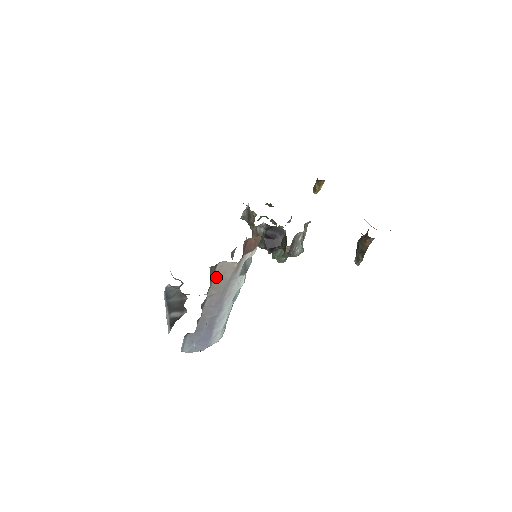
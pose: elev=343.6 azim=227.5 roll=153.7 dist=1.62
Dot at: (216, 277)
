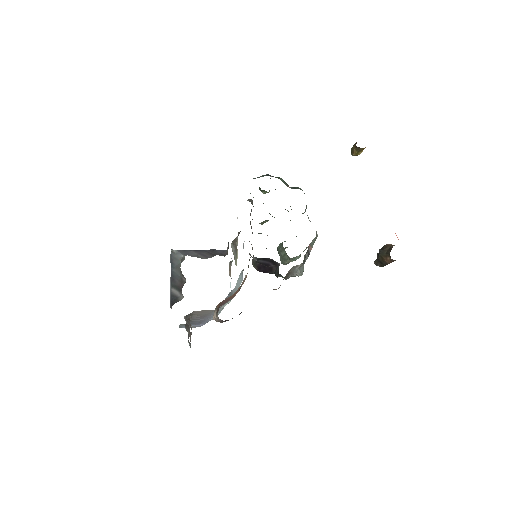
Dot at: (195, 313)
